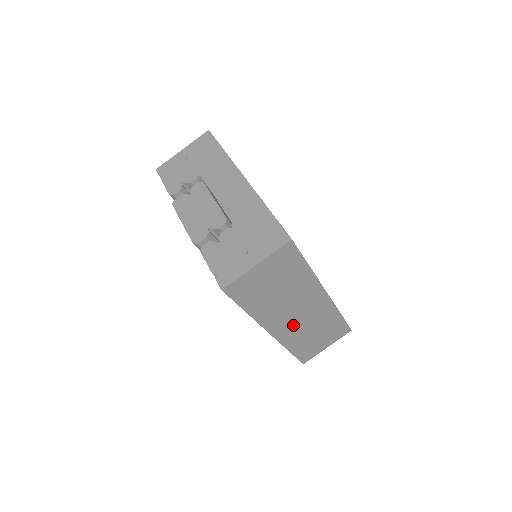
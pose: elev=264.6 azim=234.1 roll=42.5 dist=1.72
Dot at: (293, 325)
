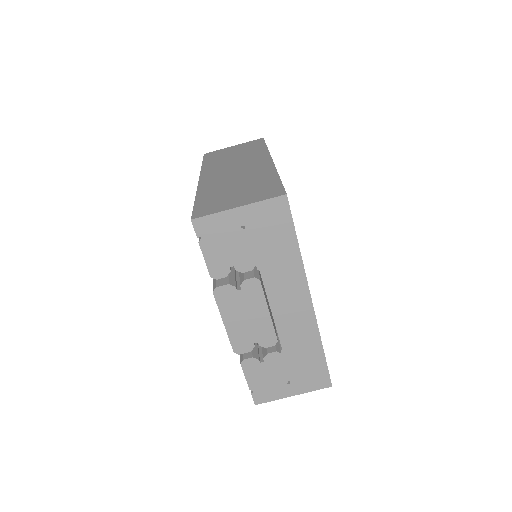
Dot at: occluded
